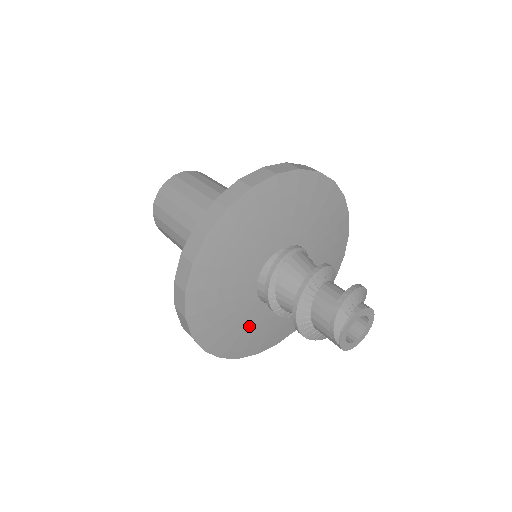
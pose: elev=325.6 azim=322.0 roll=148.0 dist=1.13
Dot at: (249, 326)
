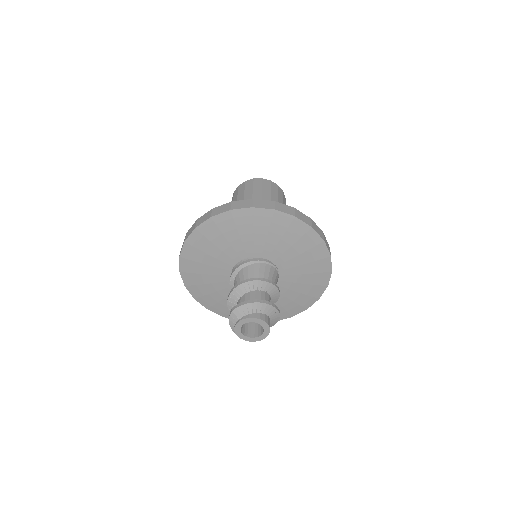
Dot at: occluded
